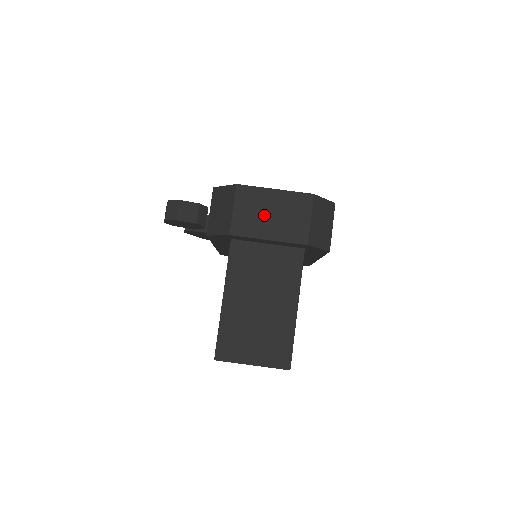
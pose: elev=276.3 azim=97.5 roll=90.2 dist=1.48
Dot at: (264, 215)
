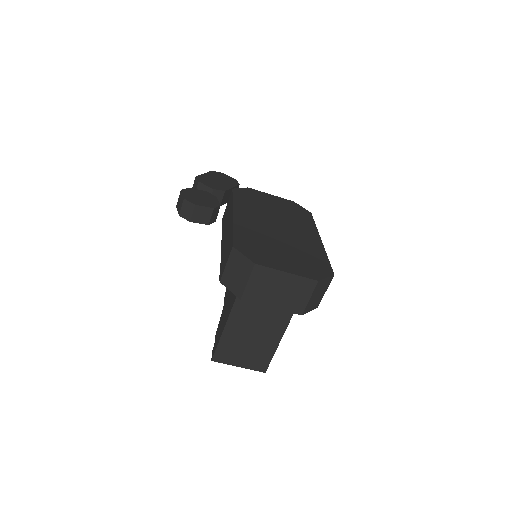
Dot at: (273, 290)
